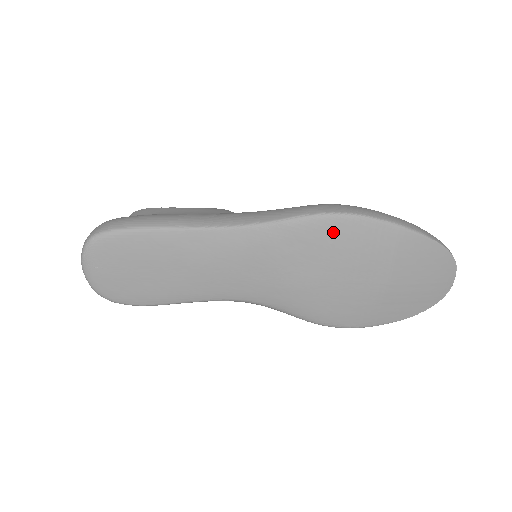
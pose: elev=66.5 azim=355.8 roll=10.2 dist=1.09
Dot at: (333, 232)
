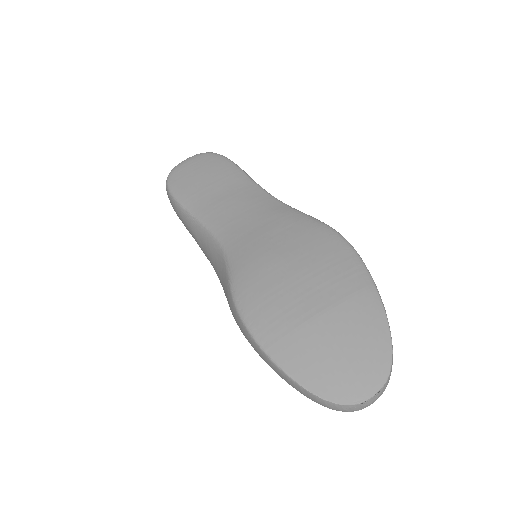
Dot at: (328, 241)
